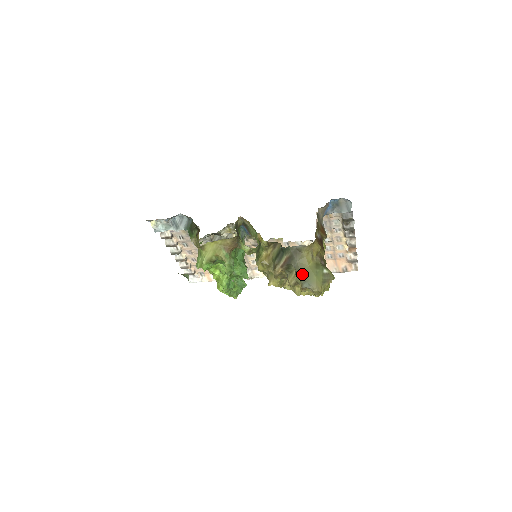
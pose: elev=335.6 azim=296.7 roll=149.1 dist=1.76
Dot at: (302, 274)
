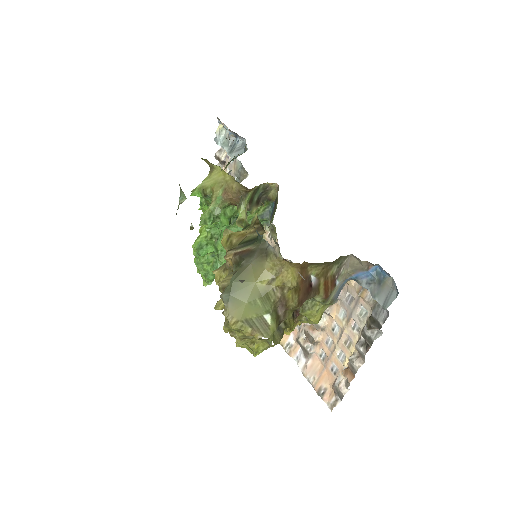
Dot at: (237, 280)
